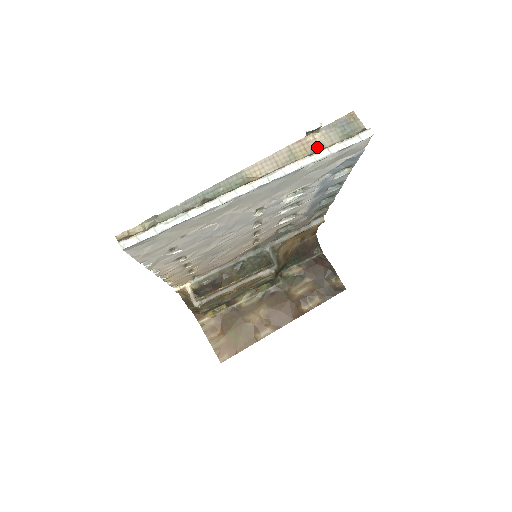
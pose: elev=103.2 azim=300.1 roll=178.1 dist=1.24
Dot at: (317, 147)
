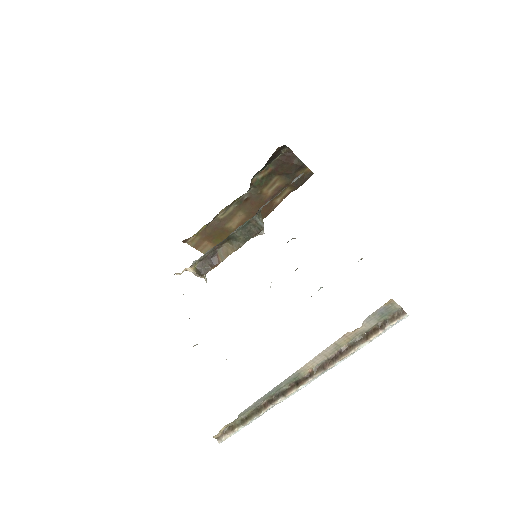
Dot at: (359, 334)
